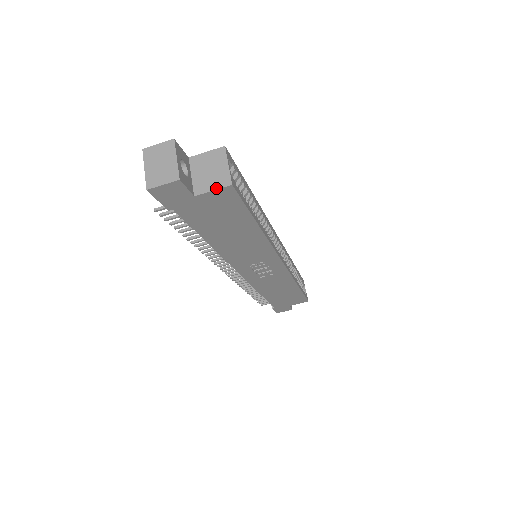
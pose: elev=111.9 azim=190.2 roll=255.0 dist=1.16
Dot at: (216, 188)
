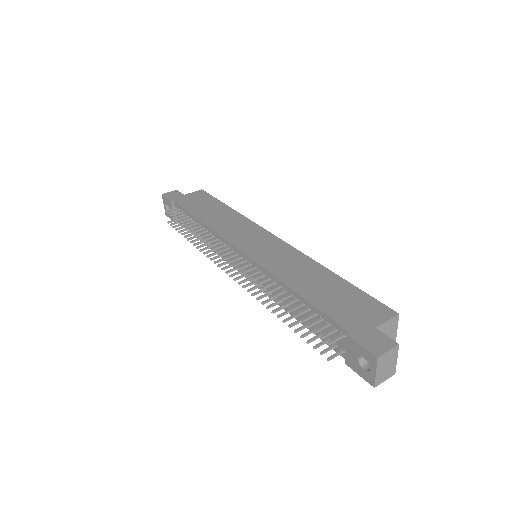
Dot at: occluded
